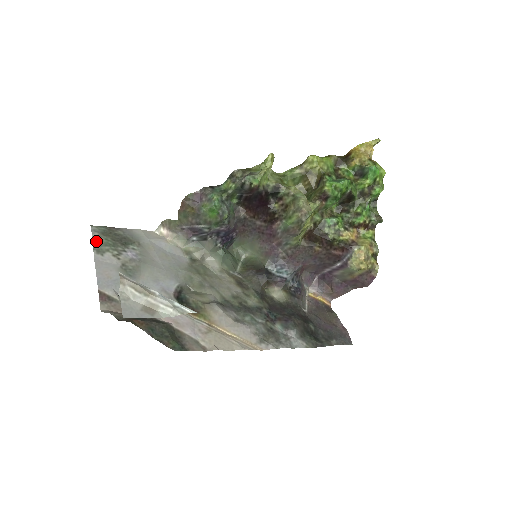
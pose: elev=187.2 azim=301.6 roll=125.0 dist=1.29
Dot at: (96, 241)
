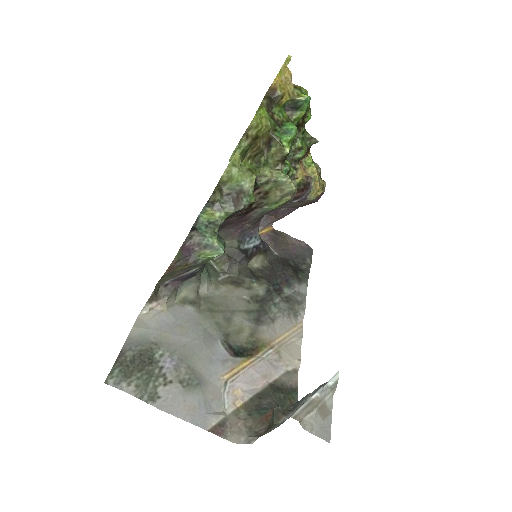
Dot at: (136, 392)
